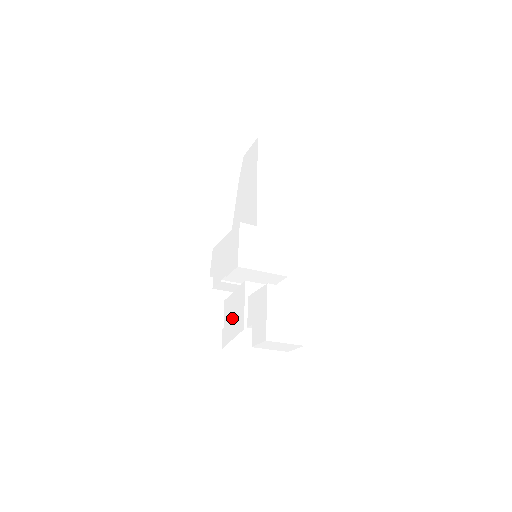
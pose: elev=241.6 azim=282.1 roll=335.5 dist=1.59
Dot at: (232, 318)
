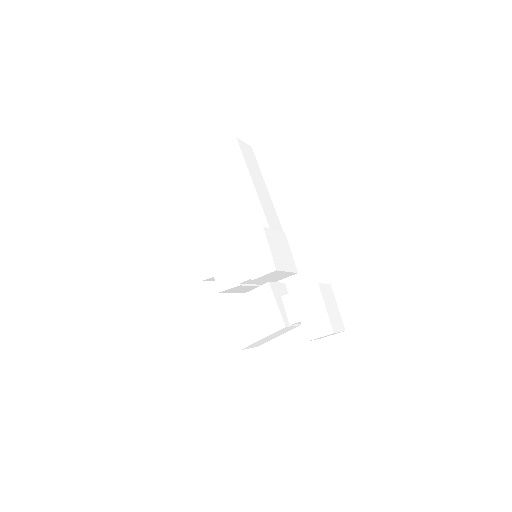
Dot at: (254, 319)
